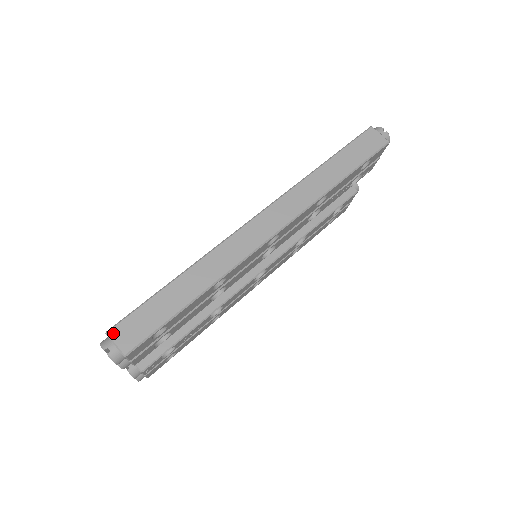
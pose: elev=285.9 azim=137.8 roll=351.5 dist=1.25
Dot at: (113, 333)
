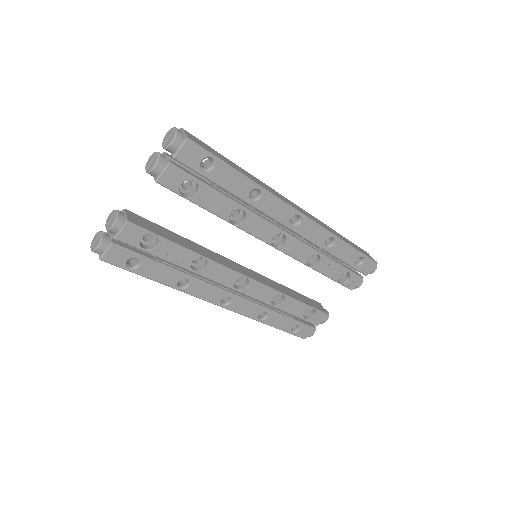
Dot at: (186, 131)
